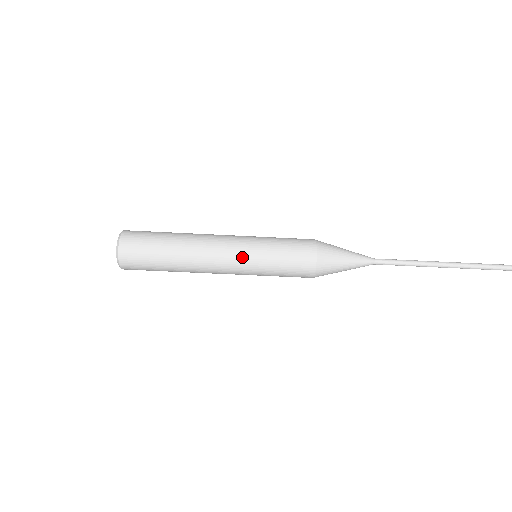
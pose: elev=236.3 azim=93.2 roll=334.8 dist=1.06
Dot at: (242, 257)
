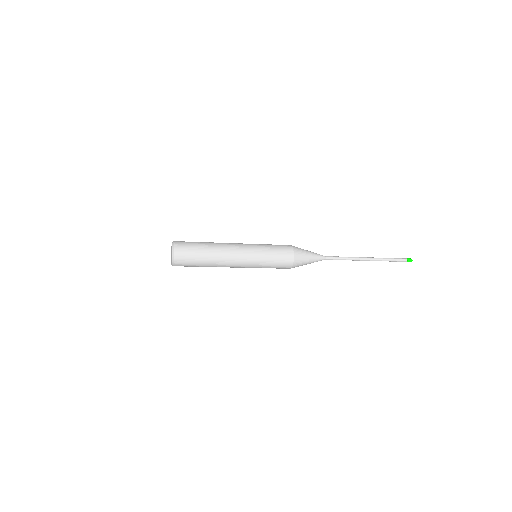
Dot at: (250, 255)
